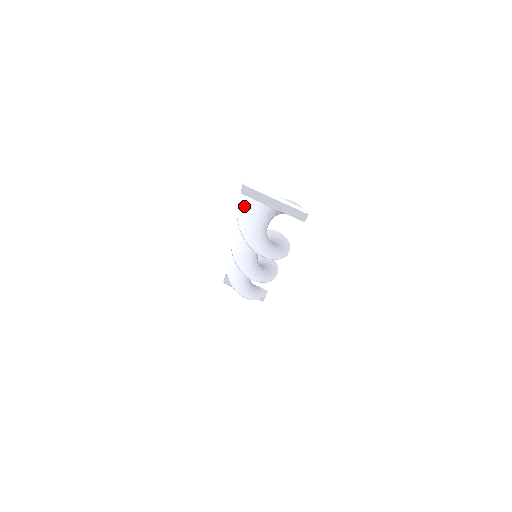
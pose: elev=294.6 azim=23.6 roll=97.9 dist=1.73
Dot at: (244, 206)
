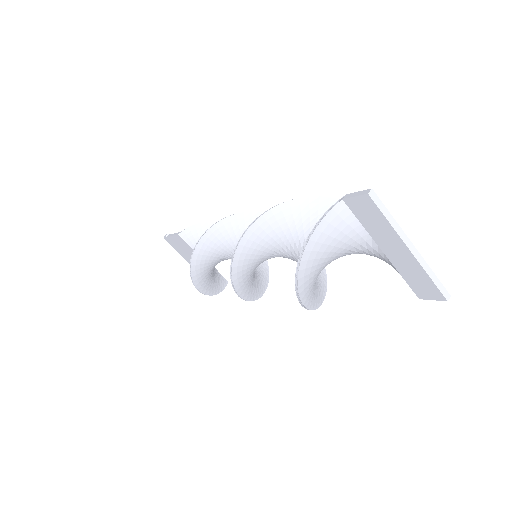
Dot at: (334, 224)
